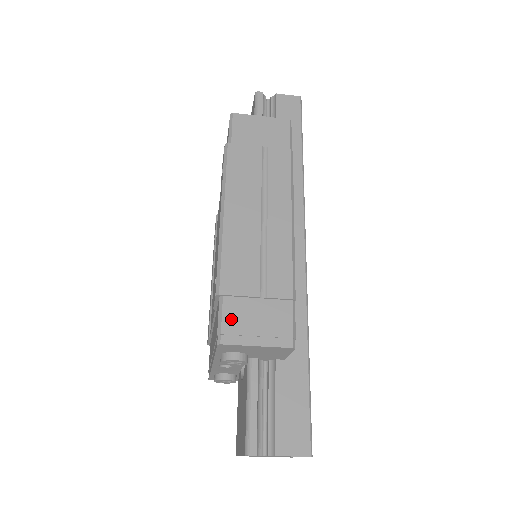
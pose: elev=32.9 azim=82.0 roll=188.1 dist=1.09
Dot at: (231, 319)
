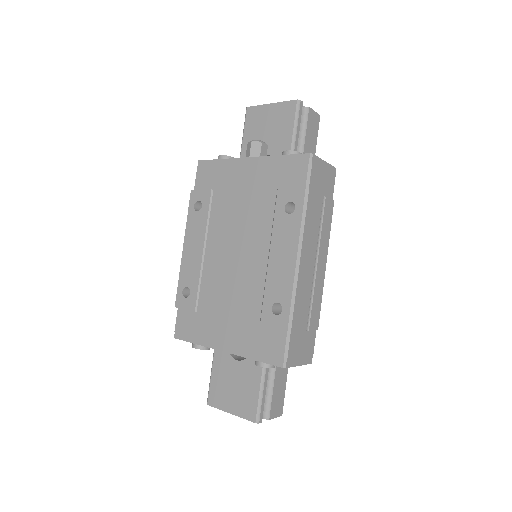
Dot at: (292, 349)
